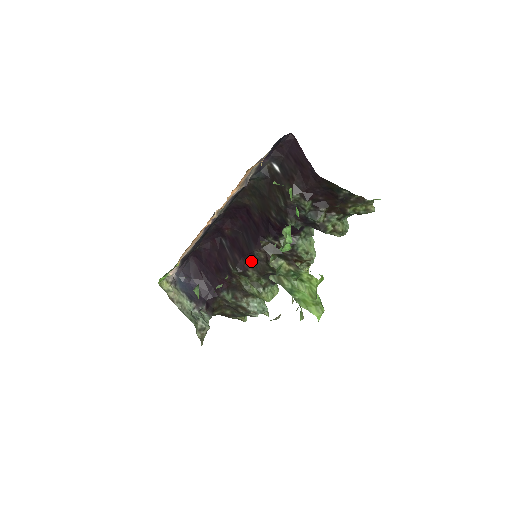
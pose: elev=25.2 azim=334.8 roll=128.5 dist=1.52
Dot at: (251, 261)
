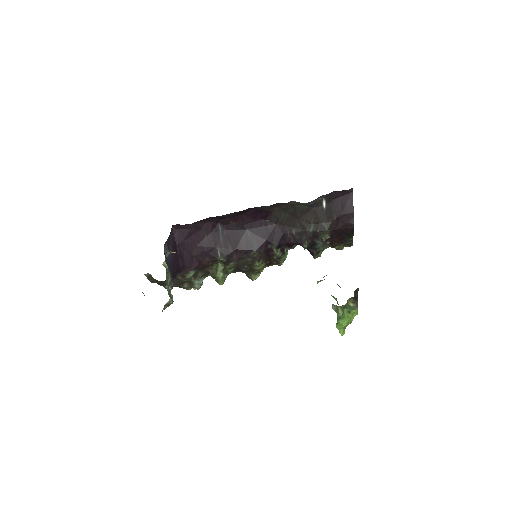
Dot at: (242, 256)
